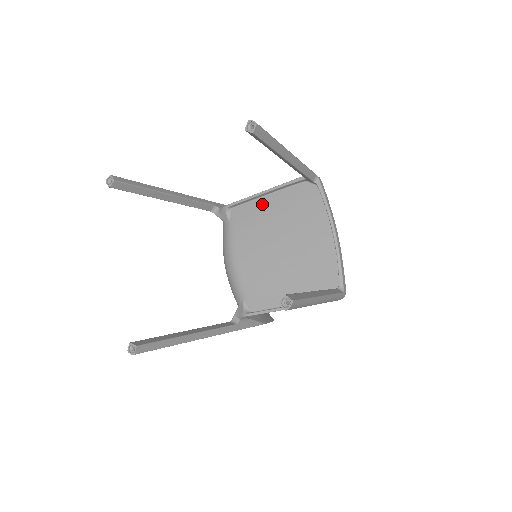
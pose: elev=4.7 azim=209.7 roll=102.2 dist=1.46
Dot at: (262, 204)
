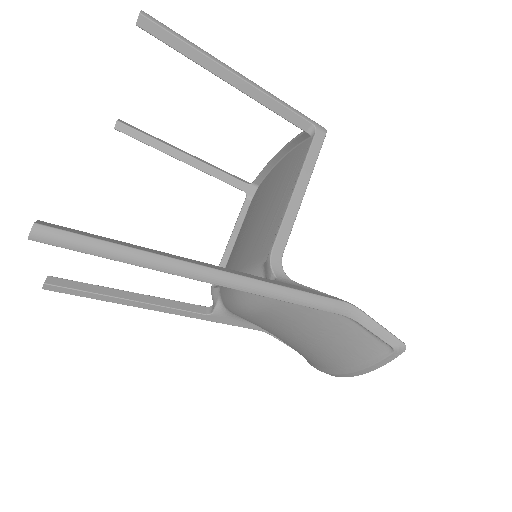
Dot at: (235, 245)
